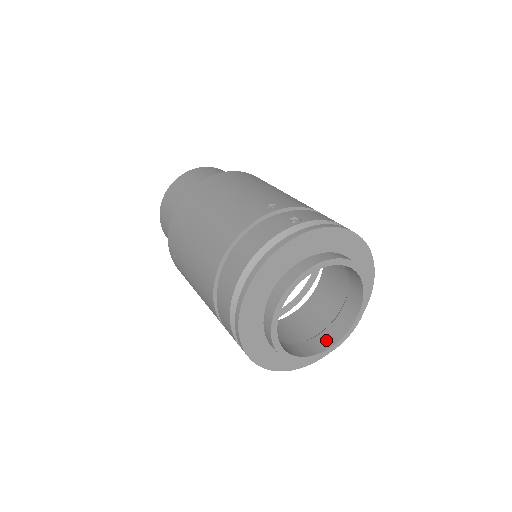
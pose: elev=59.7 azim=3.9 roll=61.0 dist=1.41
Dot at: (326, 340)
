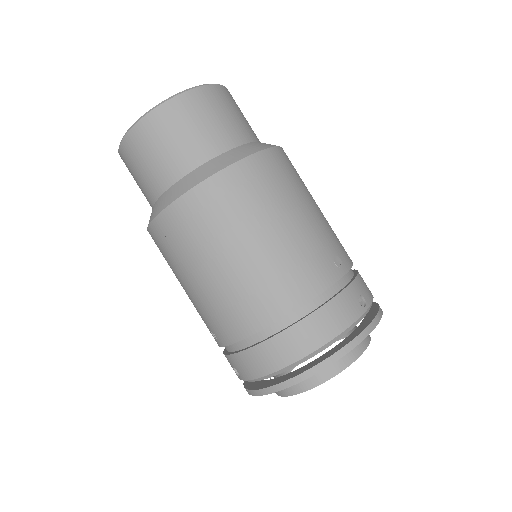
Dot at: occluded
